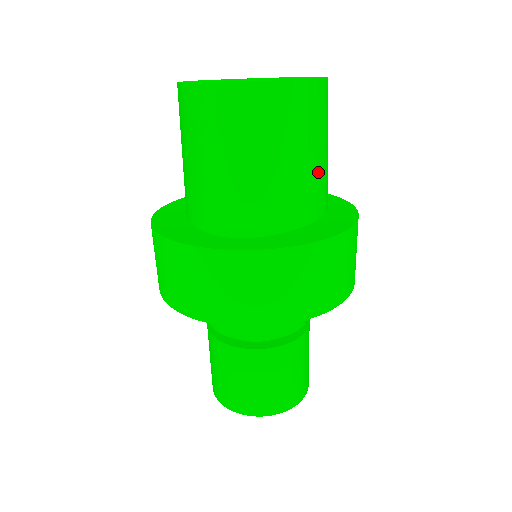
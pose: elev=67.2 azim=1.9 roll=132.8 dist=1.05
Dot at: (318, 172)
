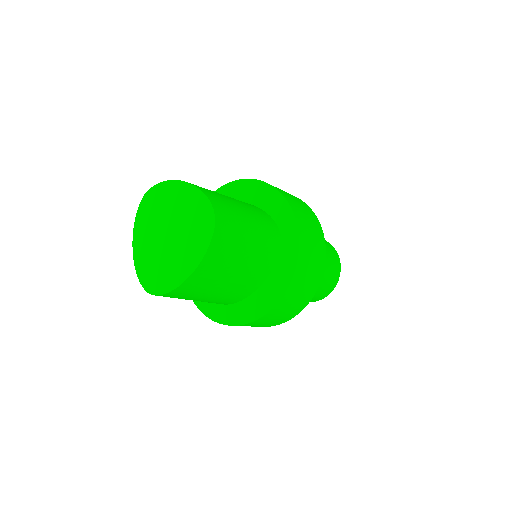
Dot at: (245, 273)
